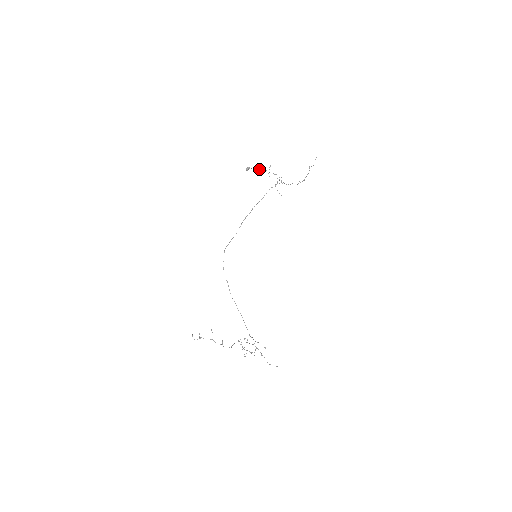
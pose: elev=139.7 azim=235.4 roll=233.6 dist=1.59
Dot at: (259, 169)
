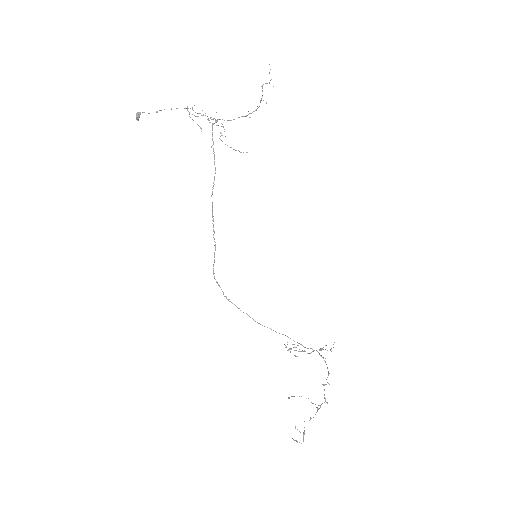
Dot at: (160, 110)
